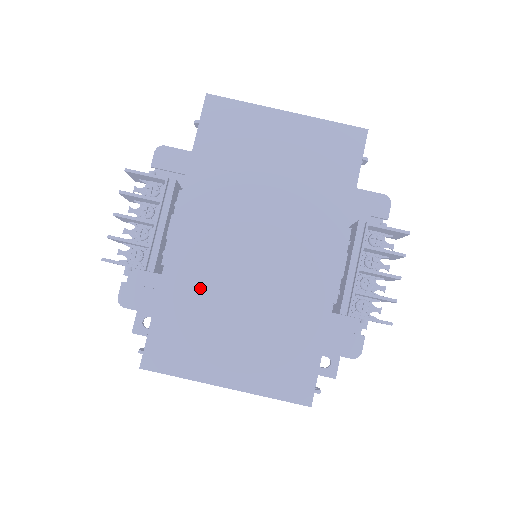
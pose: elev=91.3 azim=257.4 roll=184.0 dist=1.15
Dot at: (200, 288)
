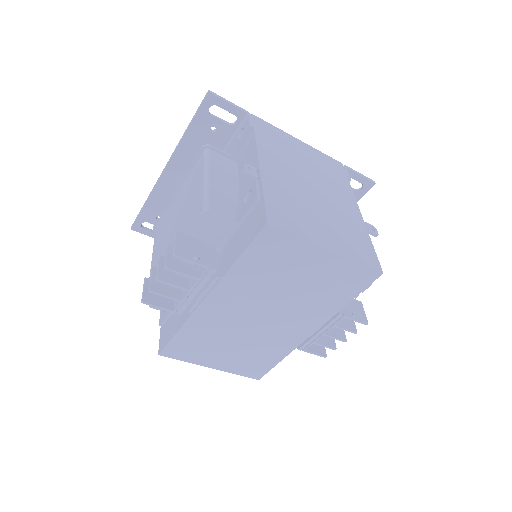
Dot at: (212, 330)
